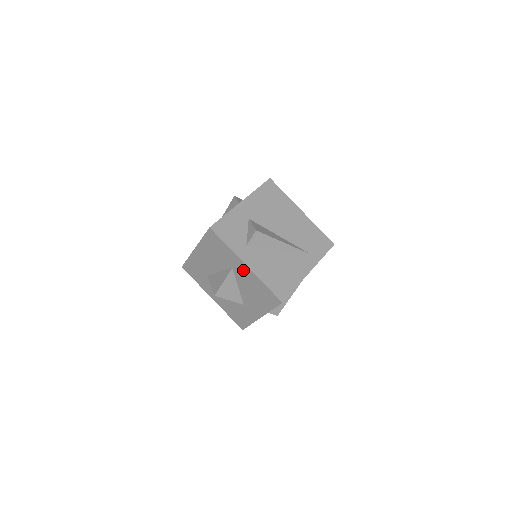
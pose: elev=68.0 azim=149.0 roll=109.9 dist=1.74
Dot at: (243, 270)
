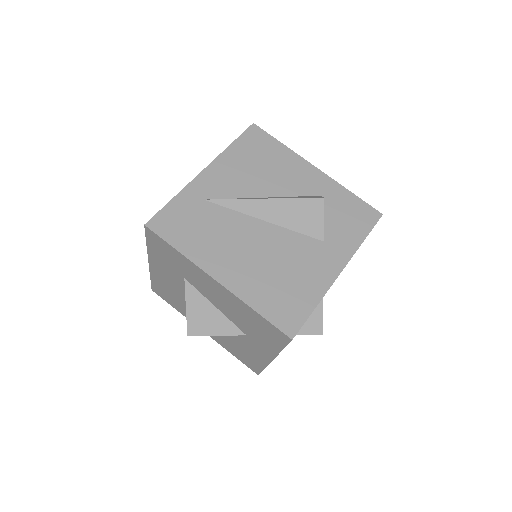
Dot at: (259, 351)
